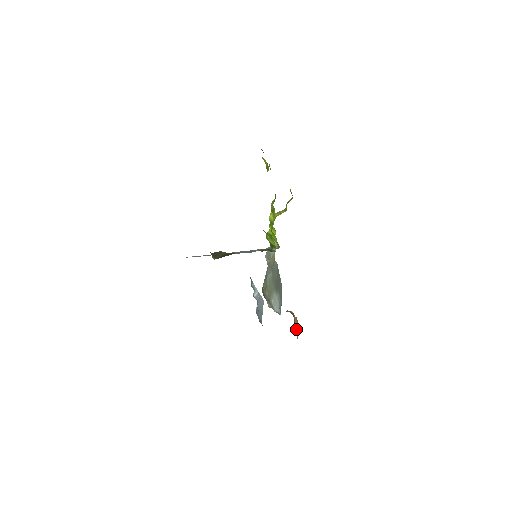
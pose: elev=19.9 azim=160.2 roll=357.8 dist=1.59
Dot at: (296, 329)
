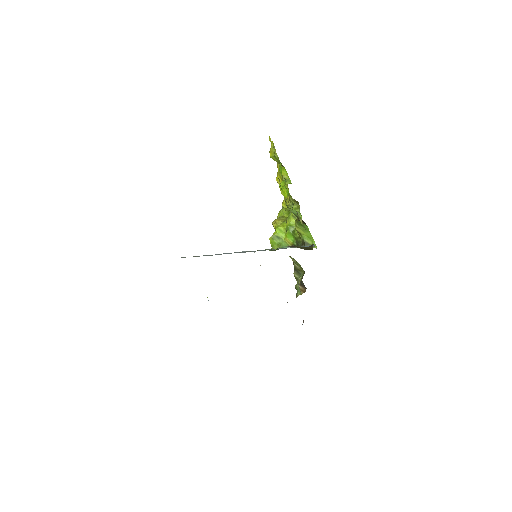
Dot at: occluded
